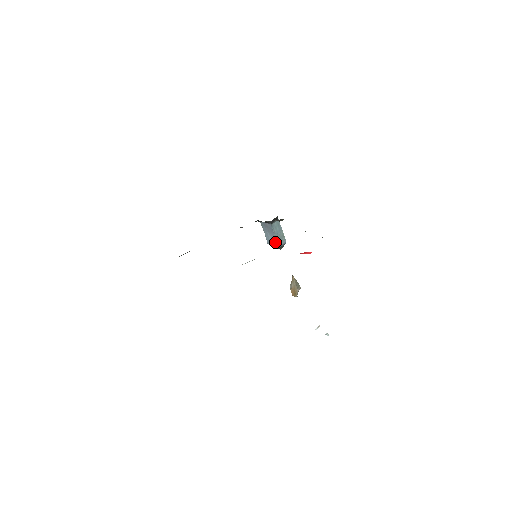
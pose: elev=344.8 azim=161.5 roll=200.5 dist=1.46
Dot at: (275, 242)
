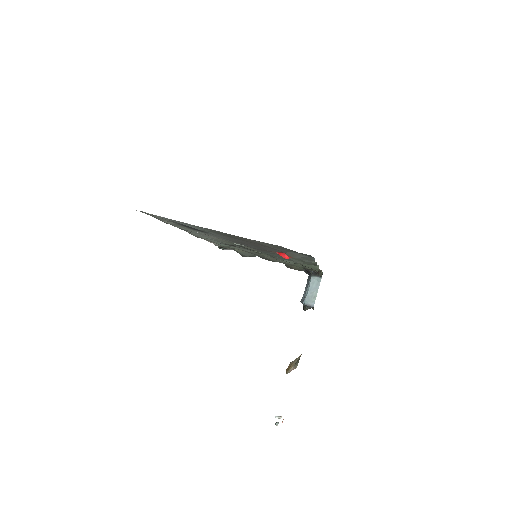
Dot at: (304, 298)
